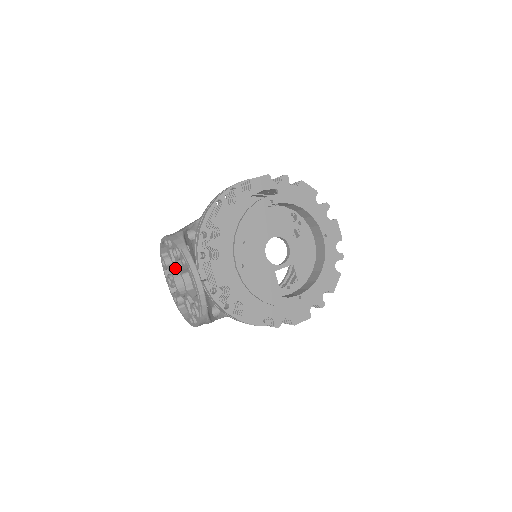
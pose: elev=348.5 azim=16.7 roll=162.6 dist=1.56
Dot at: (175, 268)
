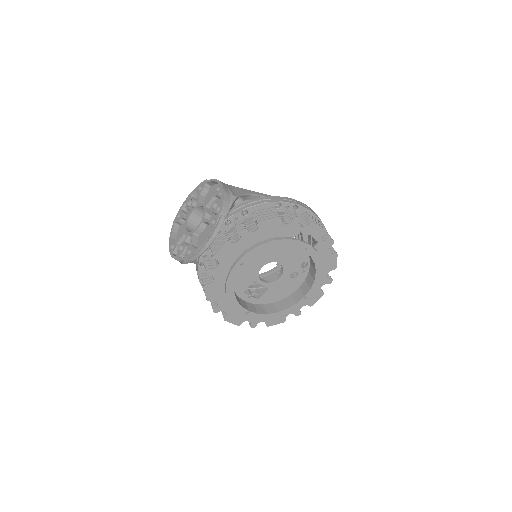
Dot at: occluded
